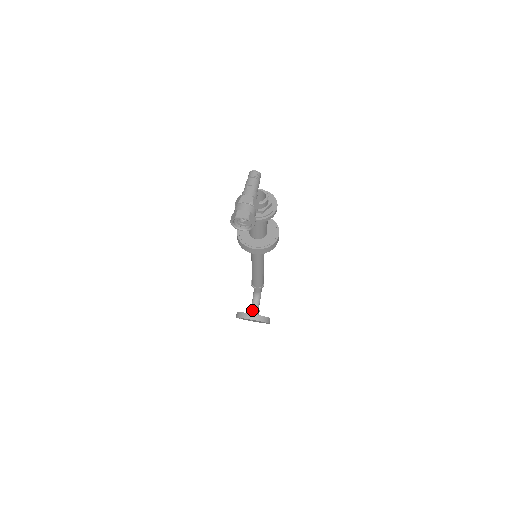
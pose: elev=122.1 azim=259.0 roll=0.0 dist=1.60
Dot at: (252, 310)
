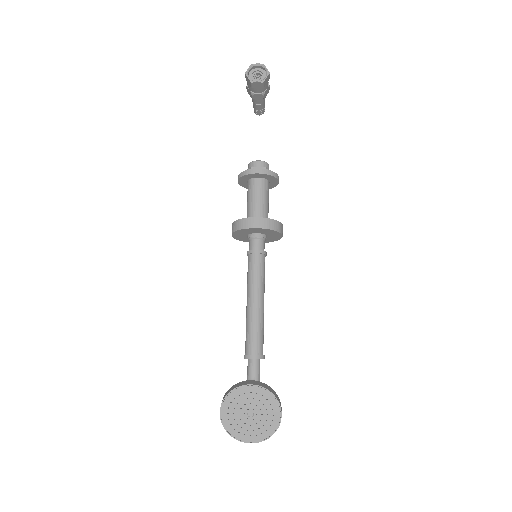
Dot at: occluded
